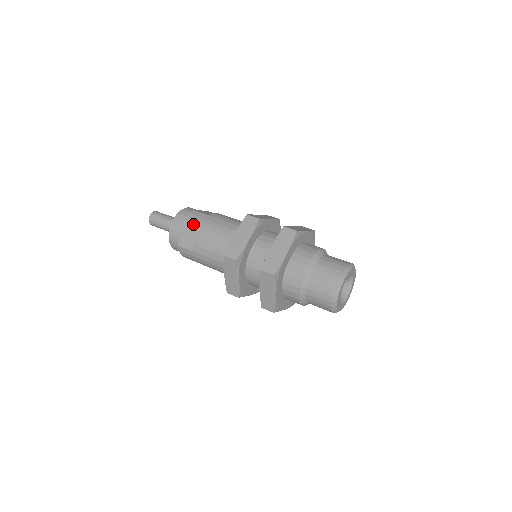
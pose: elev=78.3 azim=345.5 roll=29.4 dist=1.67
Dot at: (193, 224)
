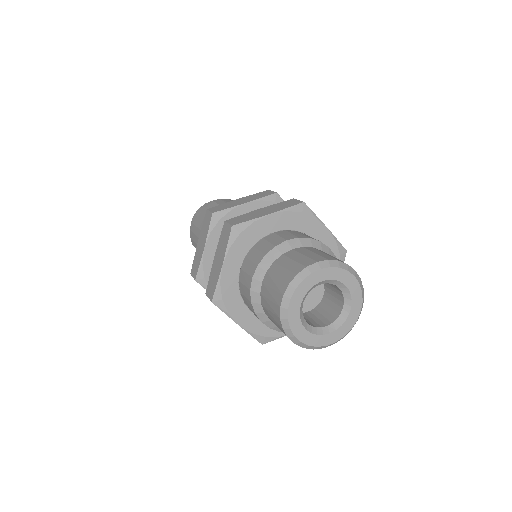
Dot at: (218, 202)
